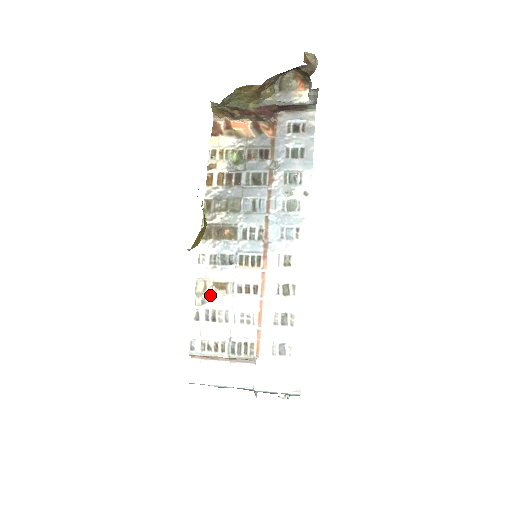
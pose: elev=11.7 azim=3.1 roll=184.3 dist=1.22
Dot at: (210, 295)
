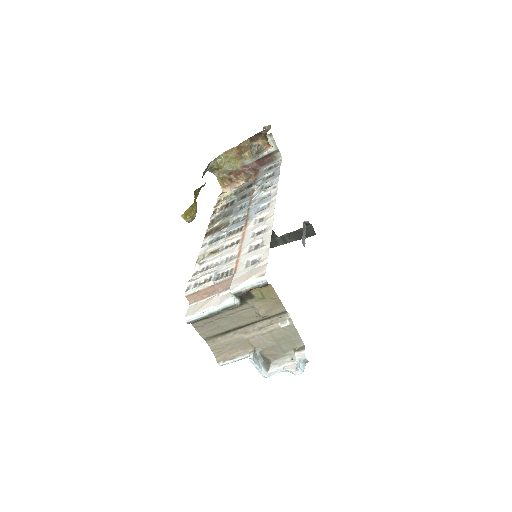
Dot at: (206, 259)
